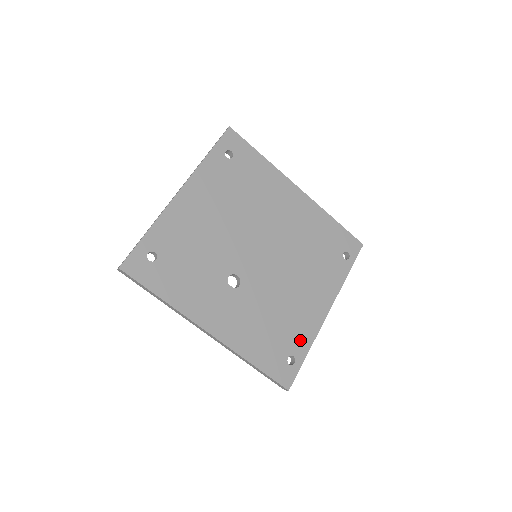
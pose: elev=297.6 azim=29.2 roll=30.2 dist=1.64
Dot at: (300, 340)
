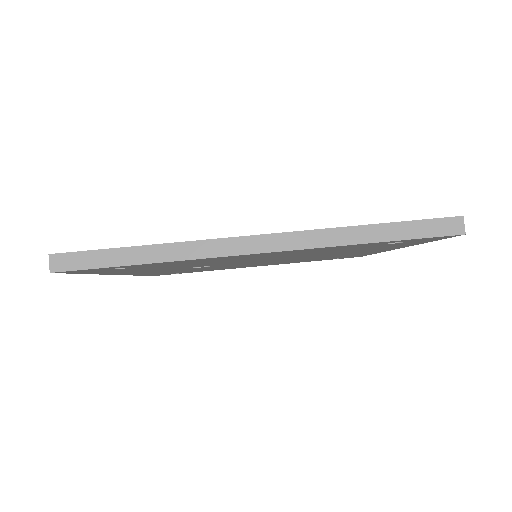
Dot at: occluded
